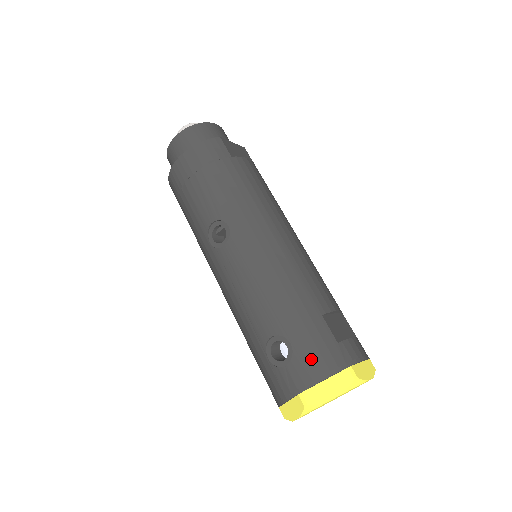
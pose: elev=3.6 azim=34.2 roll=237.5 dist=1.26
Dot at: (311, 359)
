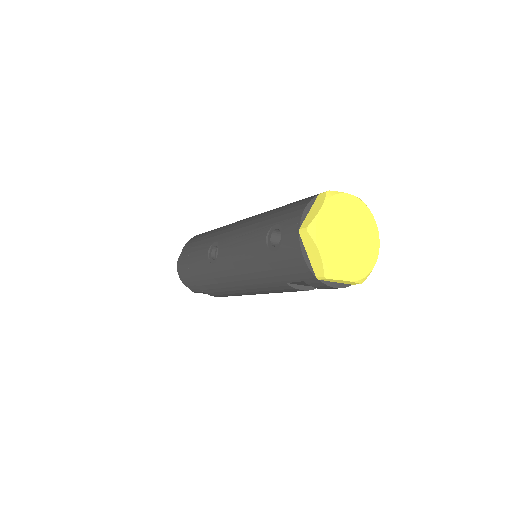
Dot at: (291, 213)
